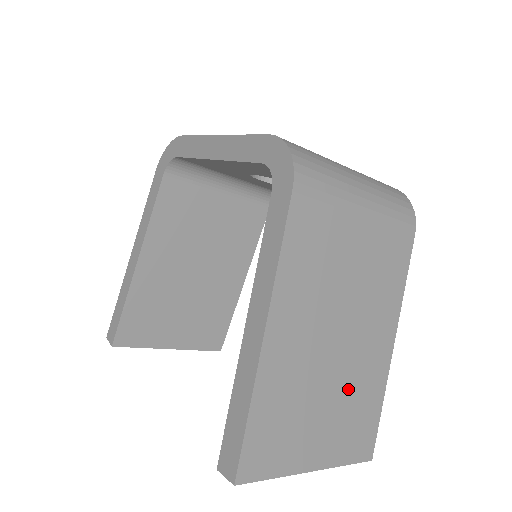
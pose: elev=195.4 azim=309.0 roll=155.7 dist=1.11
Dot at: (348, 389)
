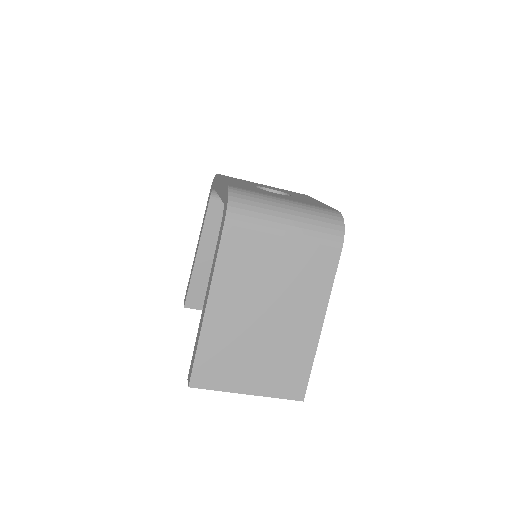
Dot at: (278, 349)
